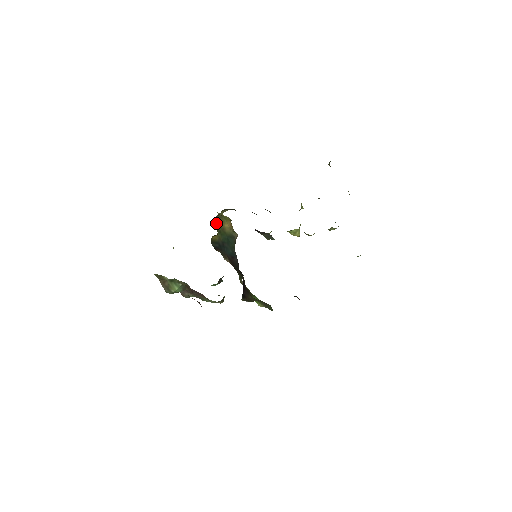
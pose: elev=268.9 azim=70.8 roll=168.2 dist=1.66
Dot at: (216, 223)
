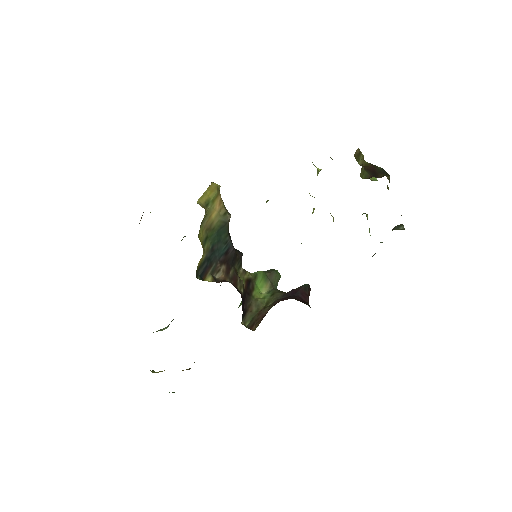
Dot at: occluded
